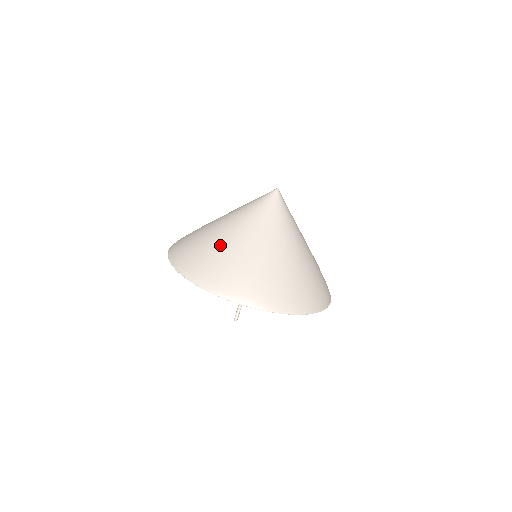
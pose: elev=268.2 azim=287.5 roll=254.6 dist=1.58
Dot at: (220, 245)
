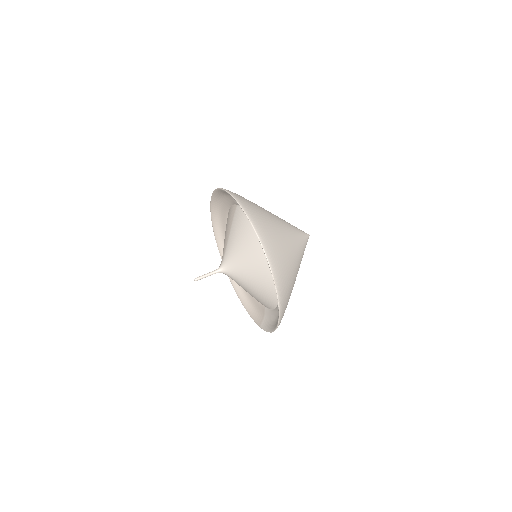
Dot at: (278, 230)
